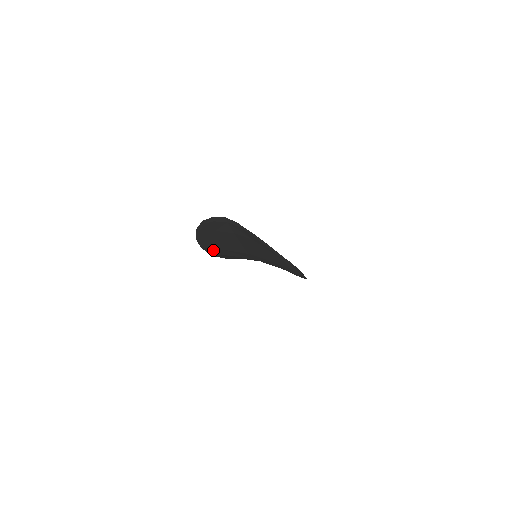
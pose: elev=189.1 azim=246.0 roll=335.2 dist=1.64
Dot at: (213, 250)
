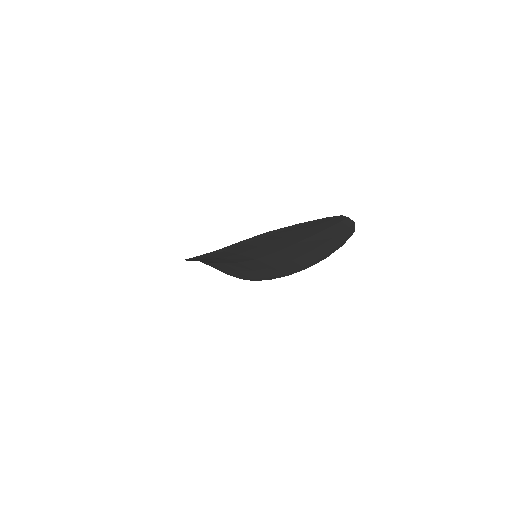
Dot at: (242, 246)
